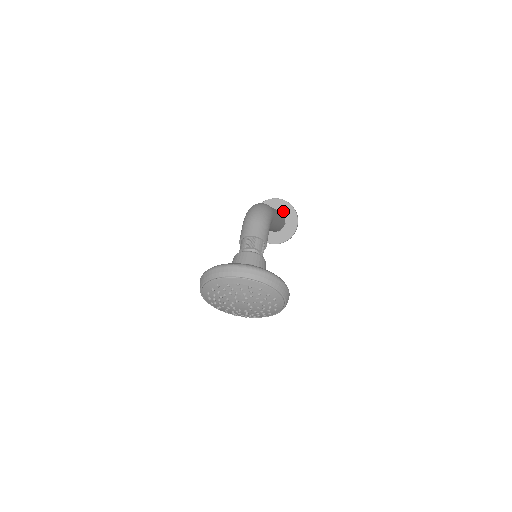
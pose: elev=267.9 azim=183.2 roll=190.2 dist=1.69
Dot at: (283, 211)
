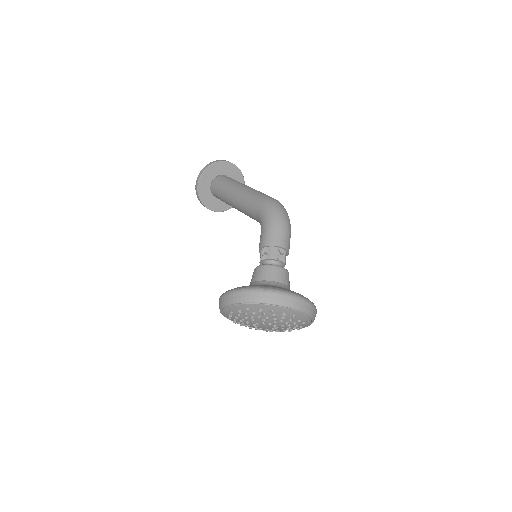
Dot at: occluded
